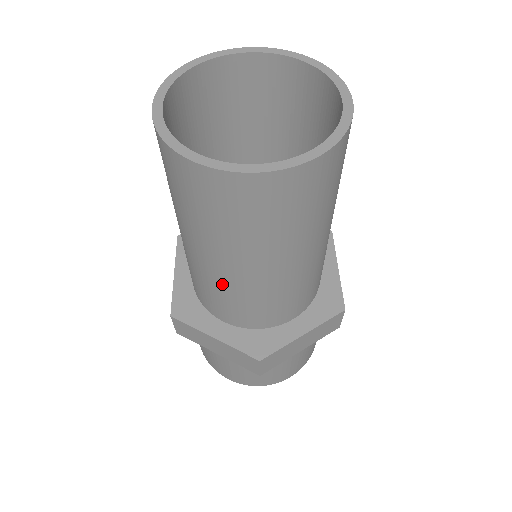
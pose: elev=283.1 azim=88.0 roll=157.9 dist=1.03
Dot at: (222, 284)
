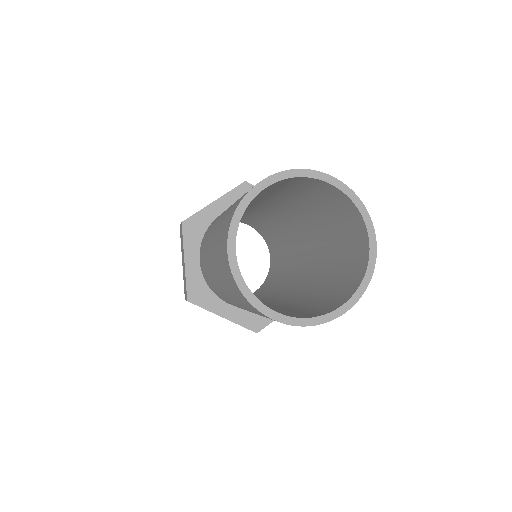
Dot at: (207, 262)
